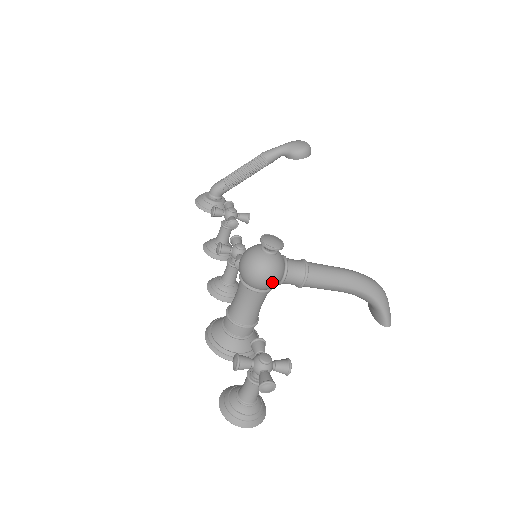
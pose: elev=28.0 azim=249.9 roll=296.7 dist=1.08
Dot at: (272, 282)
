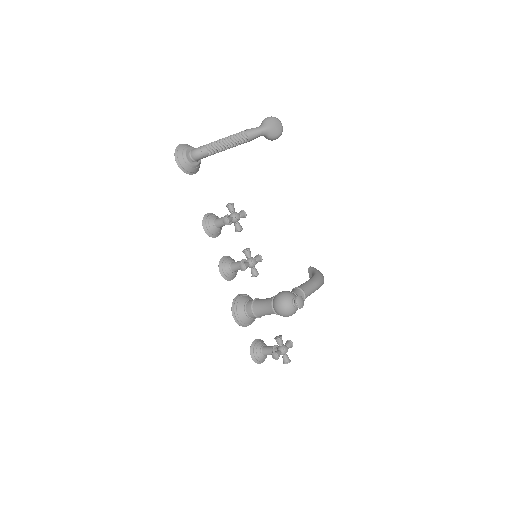
Dot at: occluded
